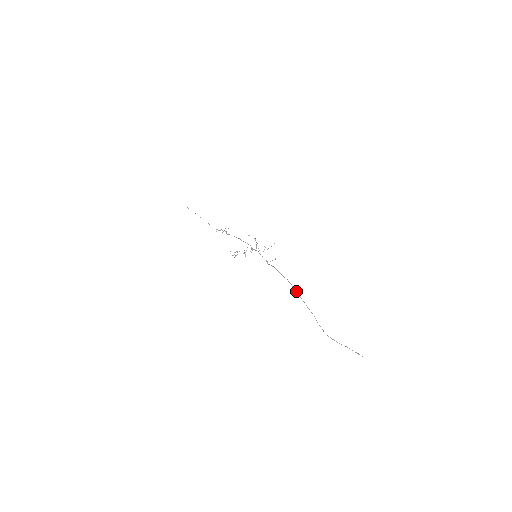
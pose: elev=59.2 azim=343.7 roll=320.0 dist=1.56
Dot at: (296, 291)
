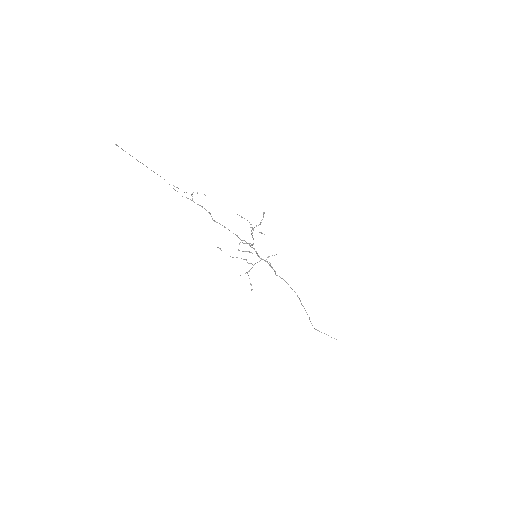
Dot at: occluded
